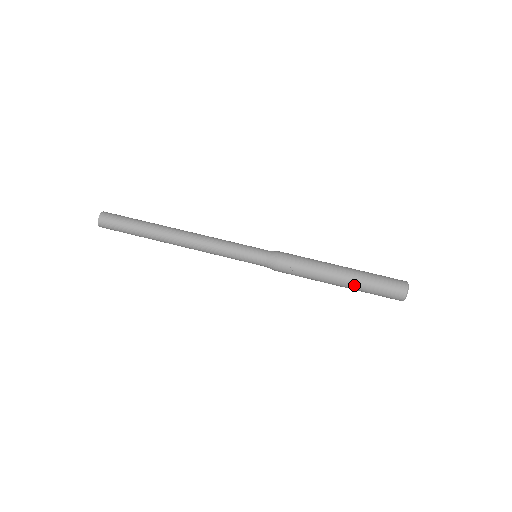
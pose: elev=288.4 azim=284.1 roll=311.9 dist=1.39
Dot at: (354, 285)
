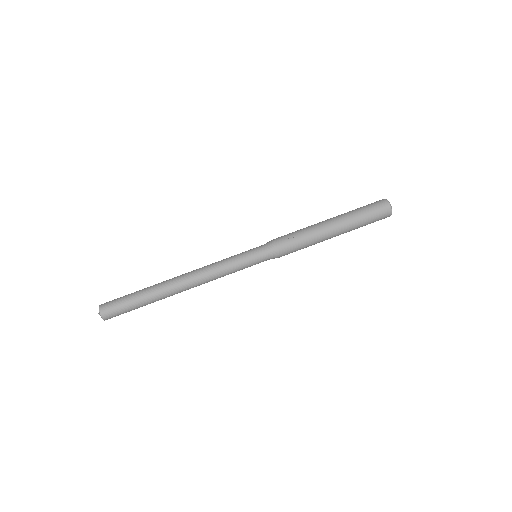
Dot at: (346, 220)
